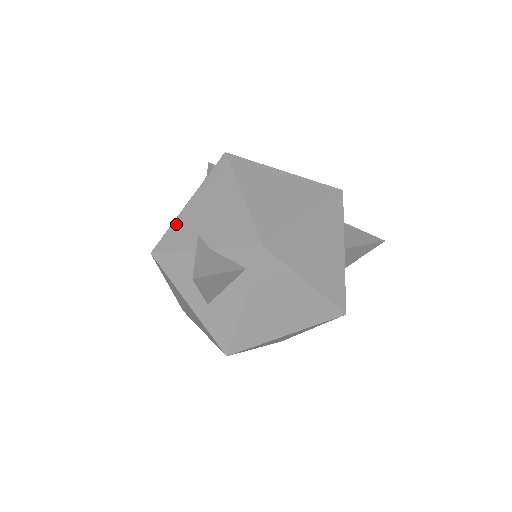
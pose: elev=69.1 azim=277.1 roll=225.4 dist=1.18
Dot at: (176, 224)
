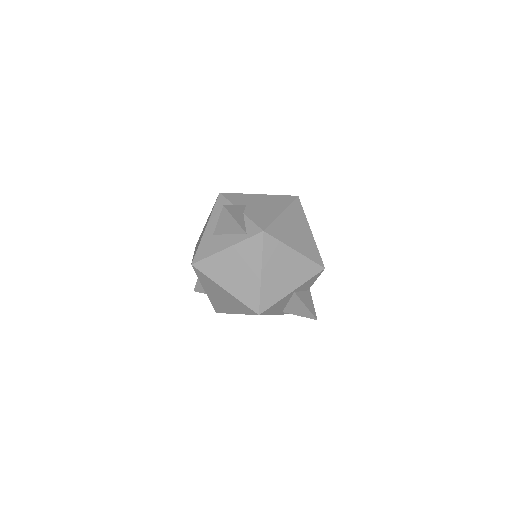
Dot at: (244, 195)
